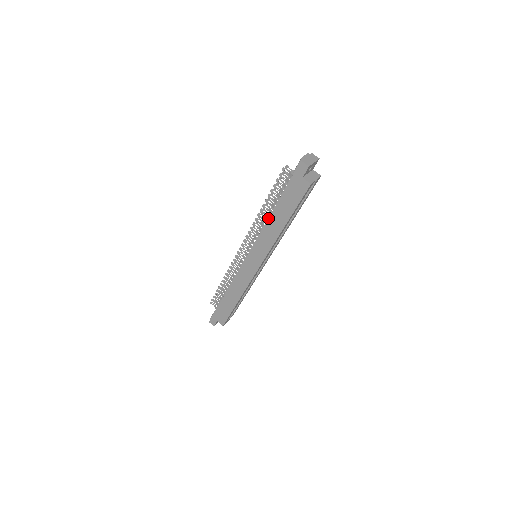
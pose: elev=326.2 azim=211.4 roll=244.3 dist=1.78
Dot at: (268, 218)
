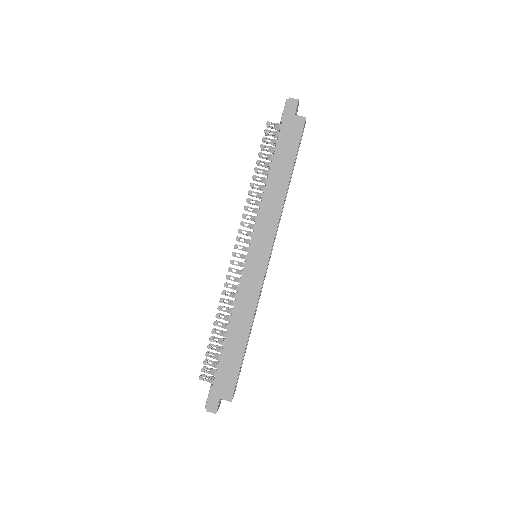
Dot at: (266, 182)
